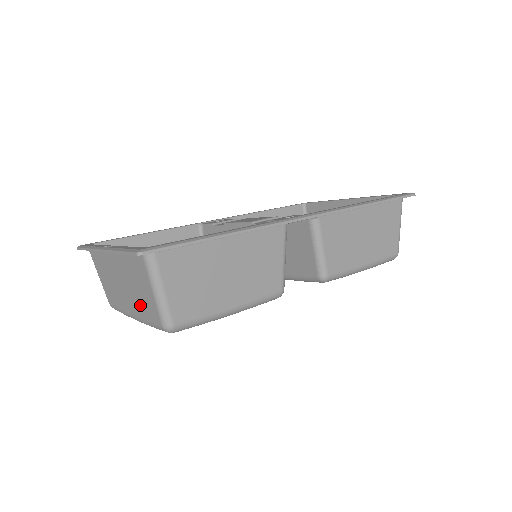
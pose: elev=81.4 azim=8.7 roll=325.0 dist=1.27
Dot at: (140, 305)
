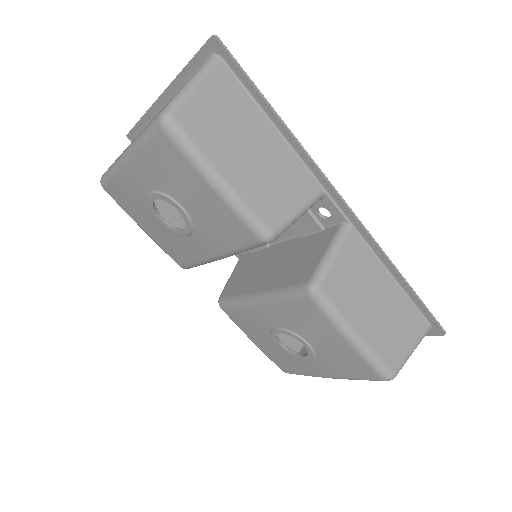
Dot at: (151, 121)
